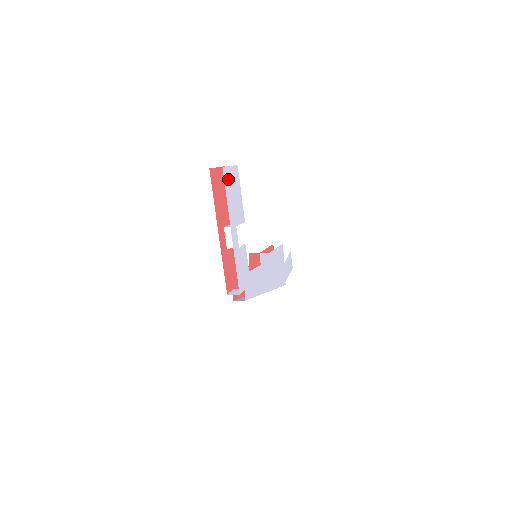
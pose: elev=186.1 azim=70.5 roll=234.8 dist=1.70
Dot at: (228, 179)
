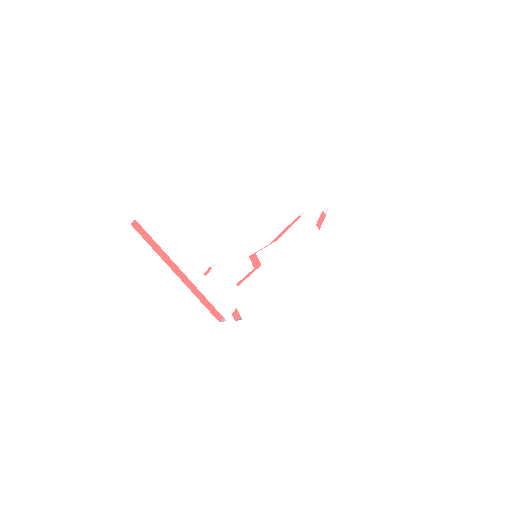
Dot at: (152, 223)
